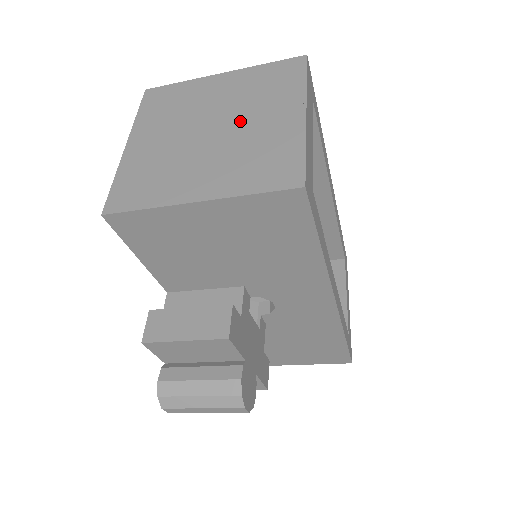
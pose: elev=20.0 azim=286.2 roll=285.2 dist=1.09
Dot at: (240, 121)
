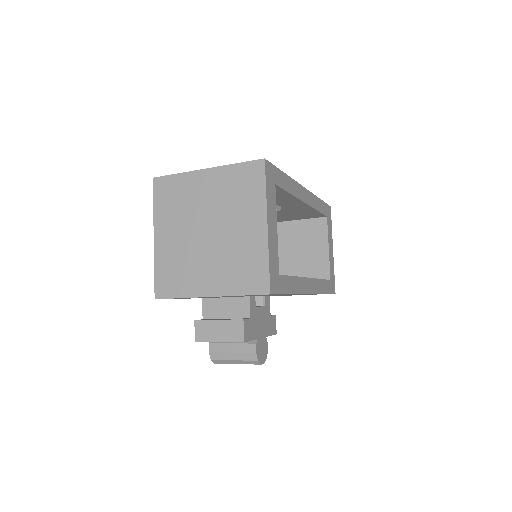
Dot at: (225, 227)
